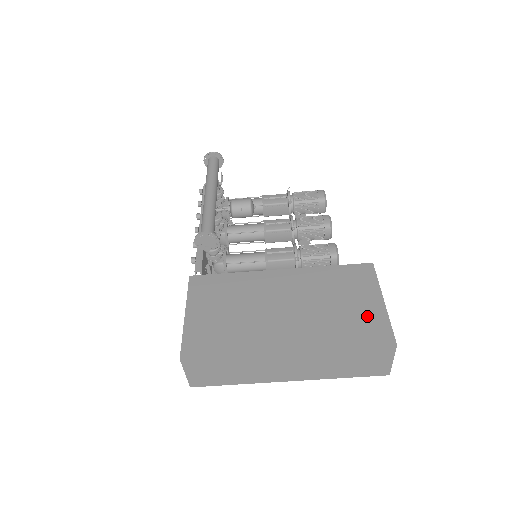
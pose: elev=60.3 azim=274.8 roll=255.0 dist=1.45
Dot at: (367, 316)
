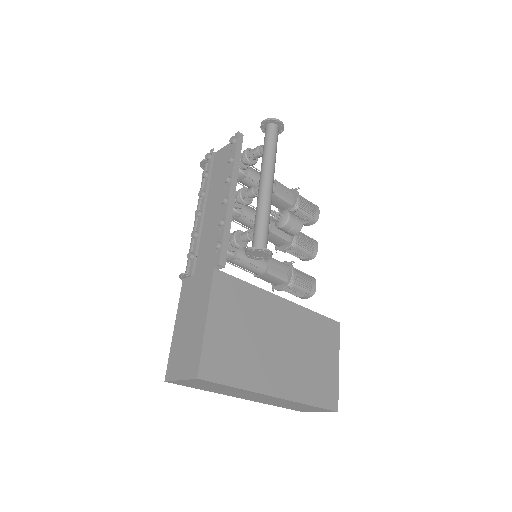
Dot at: (328, 378)
